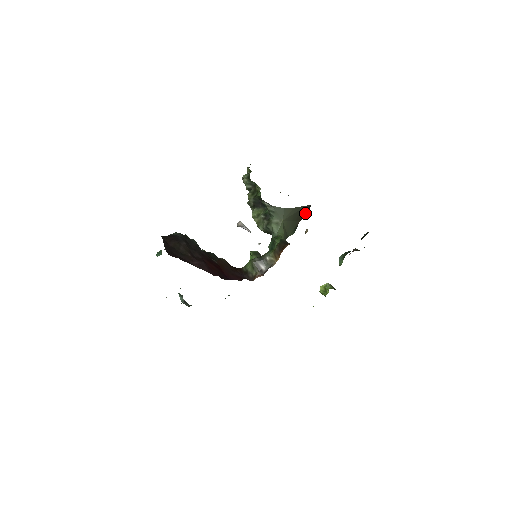
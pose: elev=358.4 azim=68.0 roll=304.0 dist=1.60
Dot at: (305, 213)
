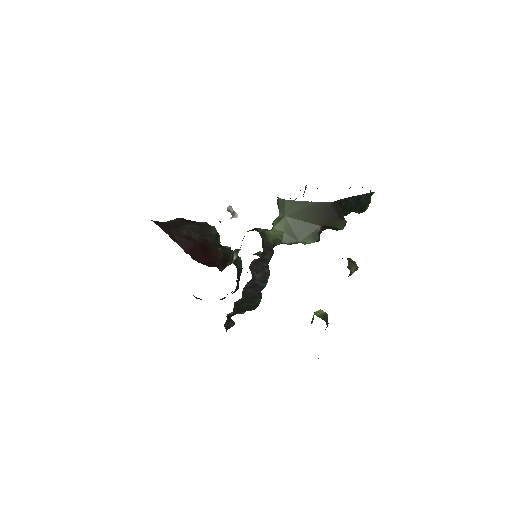
Dot at: (327, 216)
